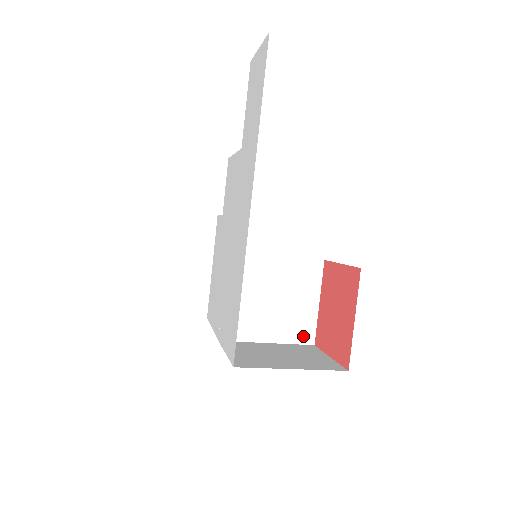
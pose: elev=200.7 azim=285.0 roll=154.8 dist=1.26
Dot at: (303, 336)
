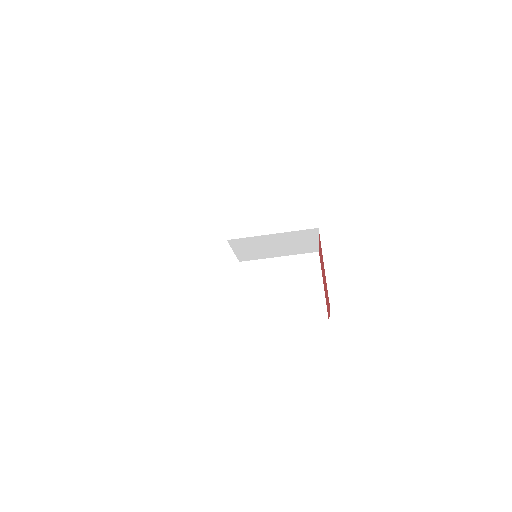
Dot at: (316, 316)
